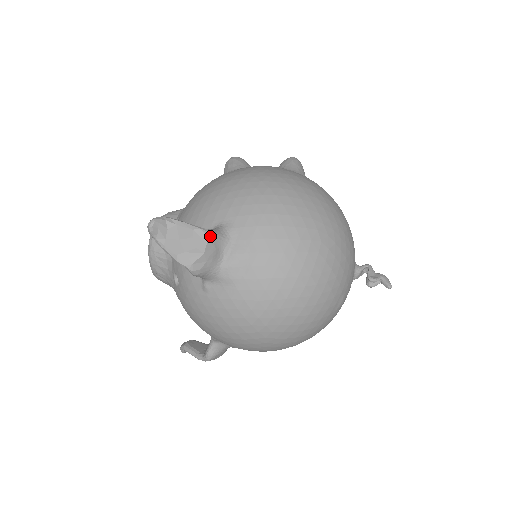
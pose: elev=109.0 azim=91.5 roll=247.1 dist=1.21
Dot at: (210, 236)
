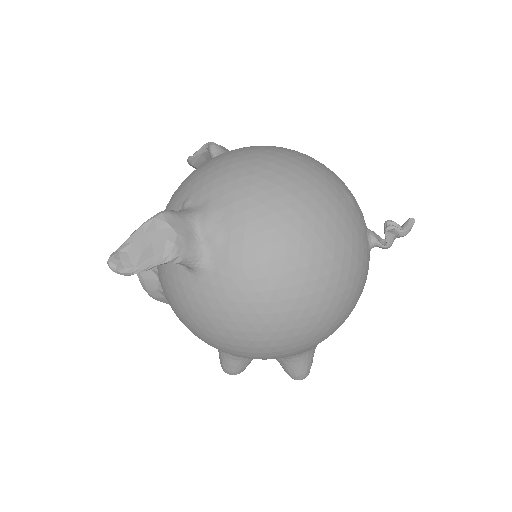
Dot at: occluded
